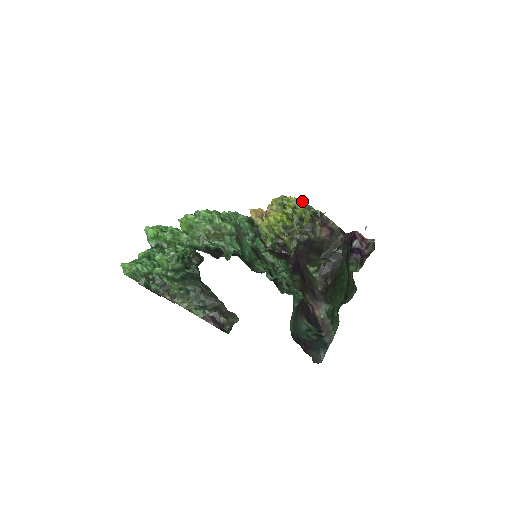
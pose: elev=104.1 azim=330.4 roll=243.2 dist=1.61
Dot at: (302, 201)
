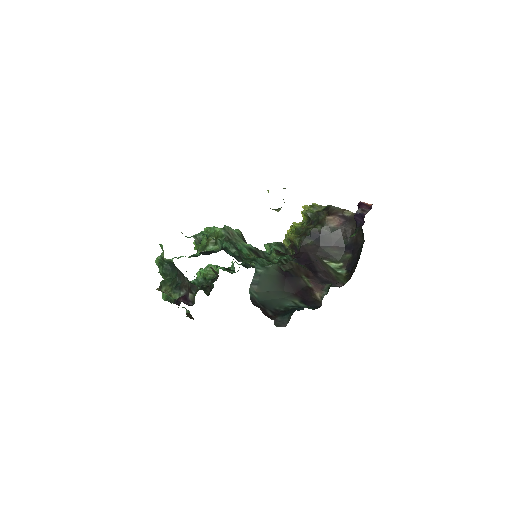
Dot at: occluded
